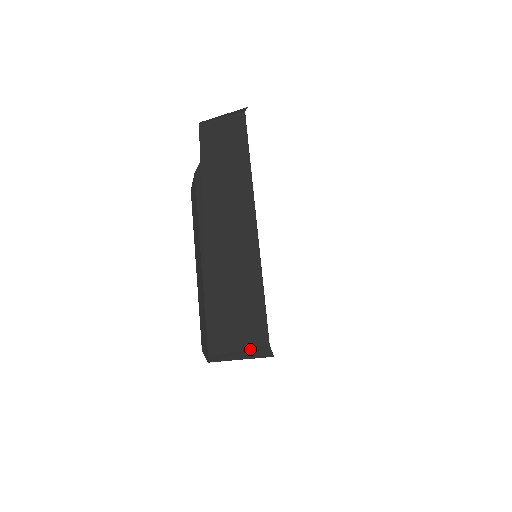
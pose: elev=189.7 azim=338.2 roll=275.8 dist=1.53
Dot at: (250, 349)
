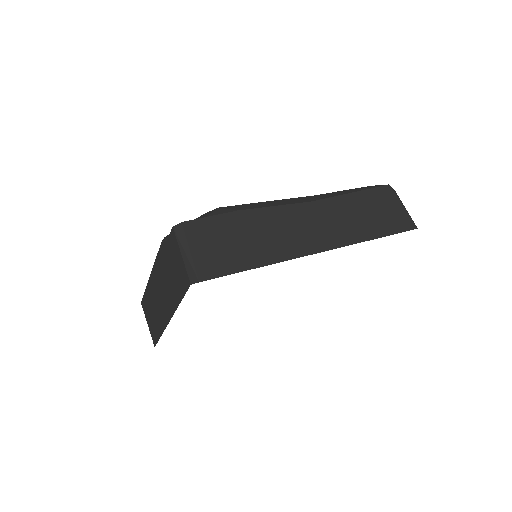
Dot at: occluded
